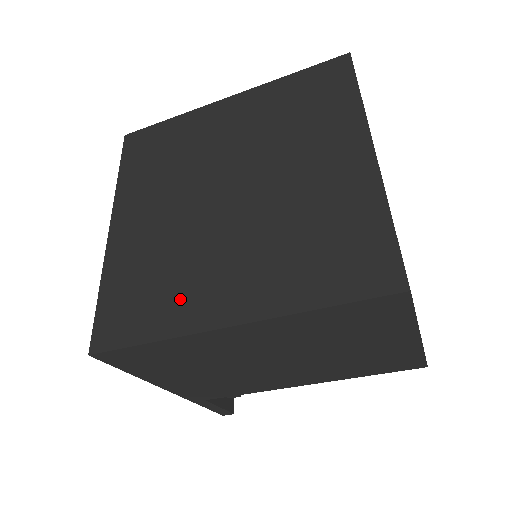
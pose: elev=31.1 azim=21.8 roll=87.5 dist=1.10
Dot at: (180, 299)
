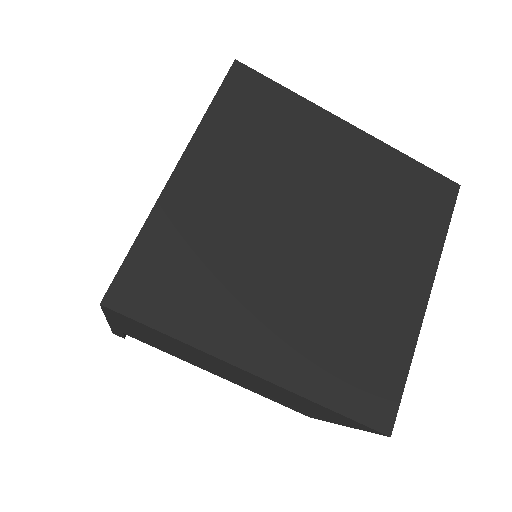
Dot at: (219, 313)
